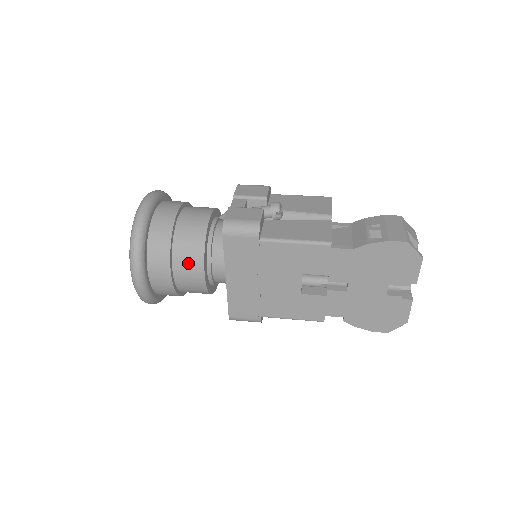
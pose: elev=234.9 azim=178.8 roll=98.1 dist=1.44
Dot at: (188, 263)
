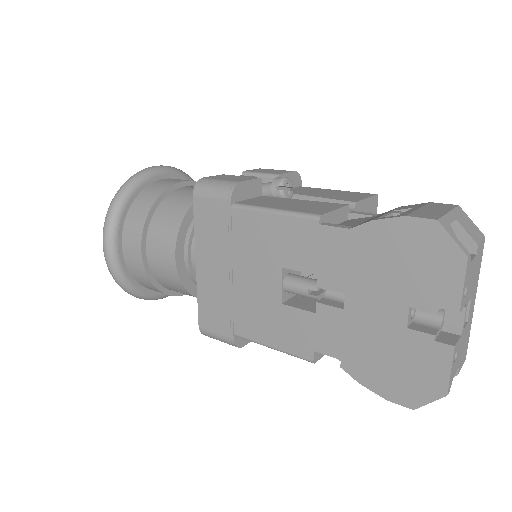
Dot at: (162, 237)
